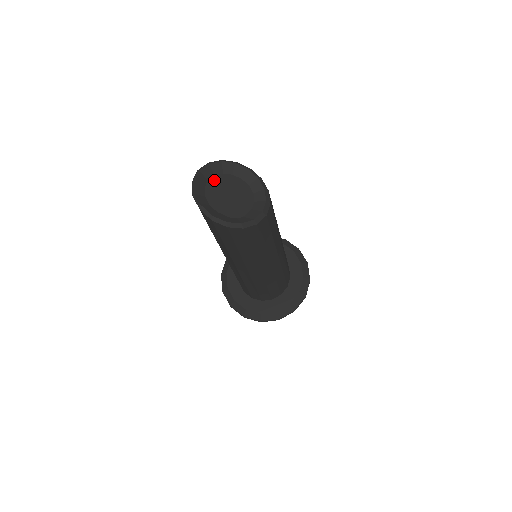
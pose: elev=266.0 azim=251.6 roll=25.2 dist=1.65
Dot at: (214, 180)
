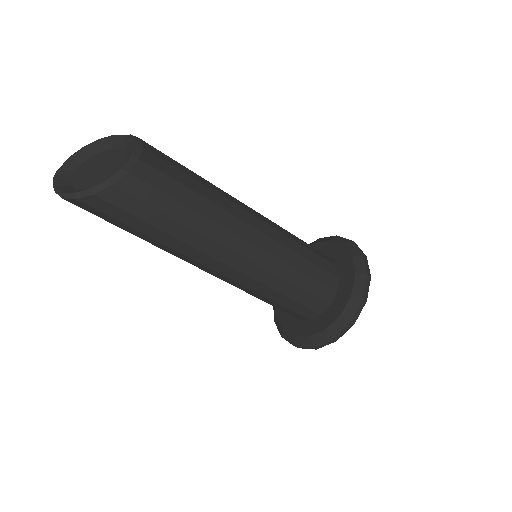
Dot at: (88, 161)
